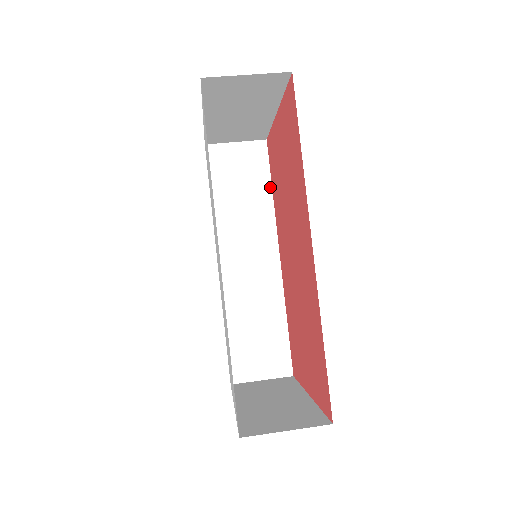
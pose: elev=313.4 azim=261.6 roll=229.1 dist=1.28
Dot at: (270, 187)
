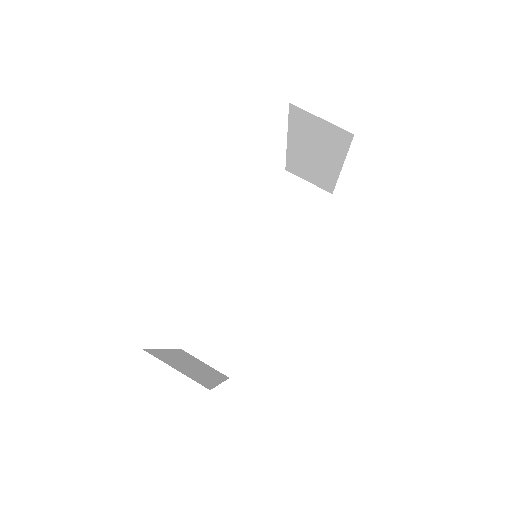
Dot at: (311, 229)
